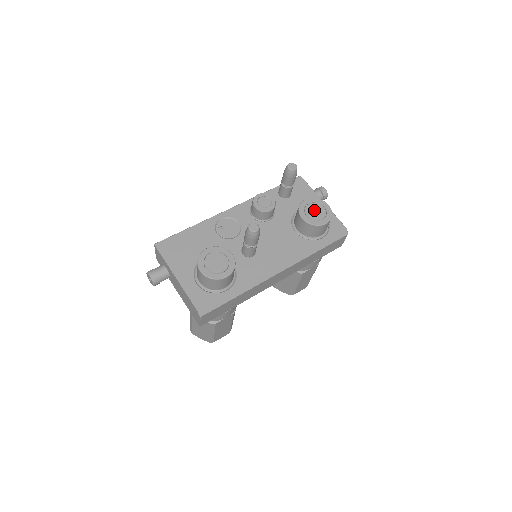
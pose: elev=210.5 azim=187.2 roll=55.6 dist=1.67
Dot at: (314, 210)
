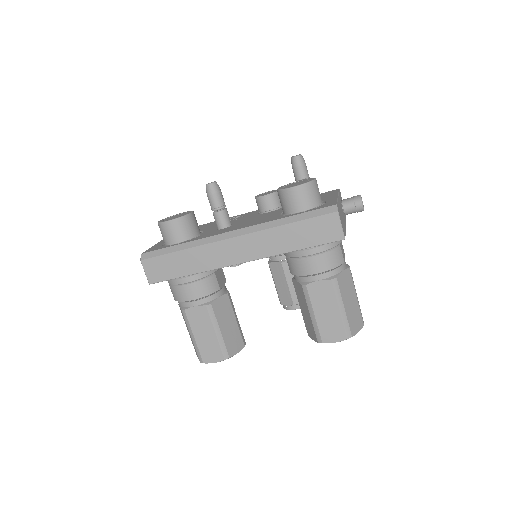
Dot at: (296, 183)
